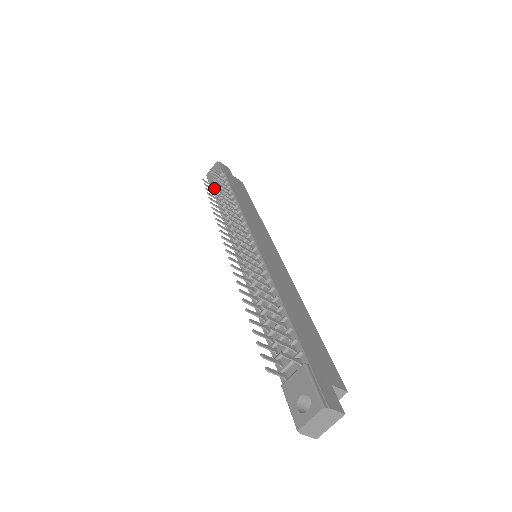
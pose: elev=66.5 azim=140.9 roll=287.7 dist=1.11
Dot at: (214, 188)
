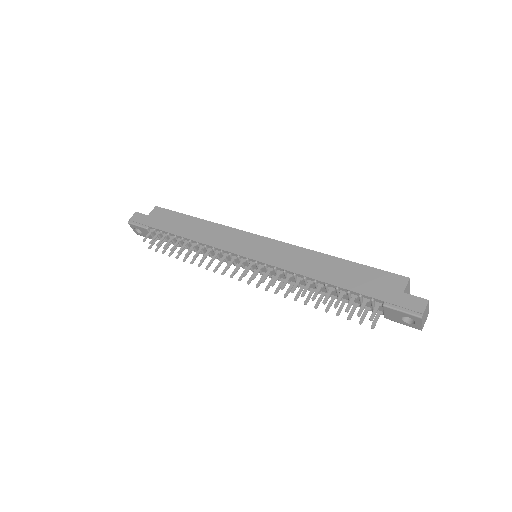
Dot at: occluded
